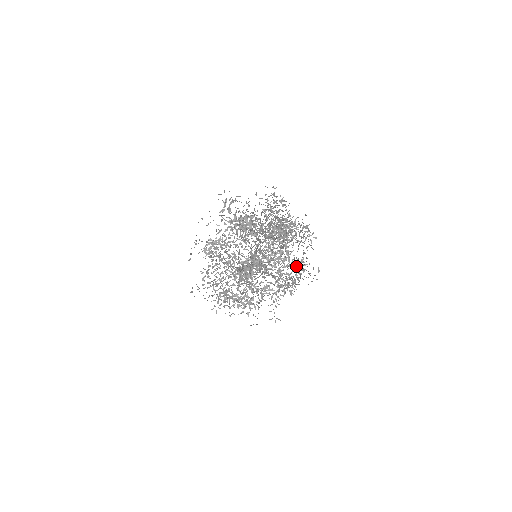
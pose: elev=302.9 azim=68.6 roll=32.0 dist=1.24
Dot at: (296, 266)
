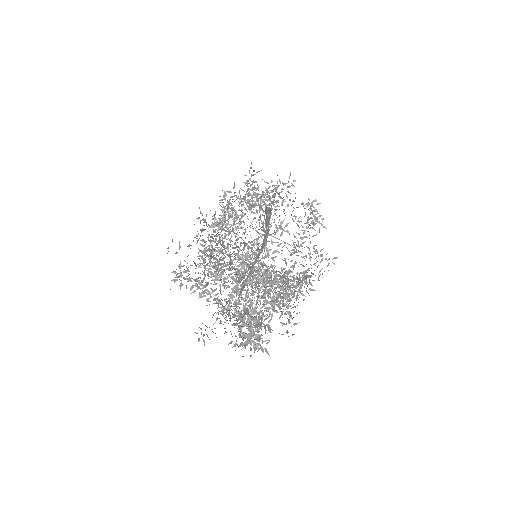
Dot at: (292, 265)
